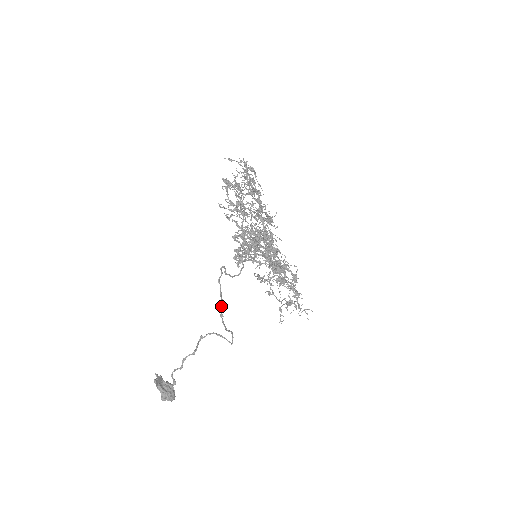
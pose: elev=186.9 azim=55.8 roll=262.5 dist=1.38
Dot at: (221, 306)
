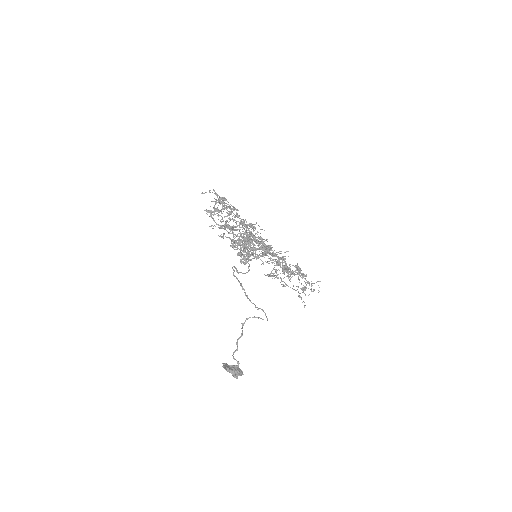
Dot at: (242, 287)
